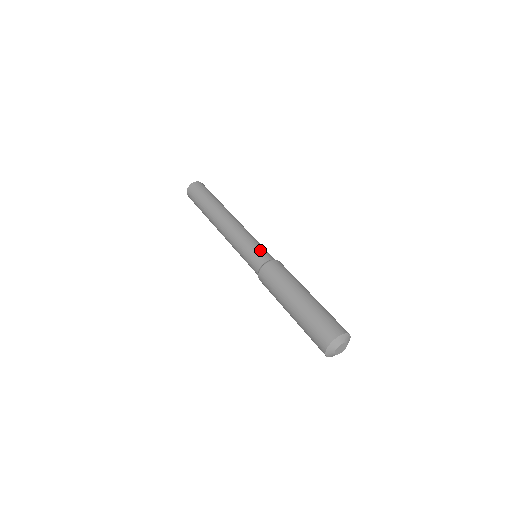
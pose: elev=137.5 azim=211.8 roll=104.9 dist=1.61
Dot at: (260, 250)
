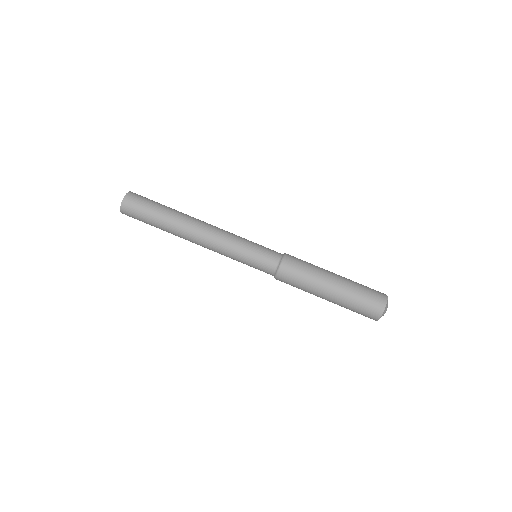
Dot at: (265, 249)
